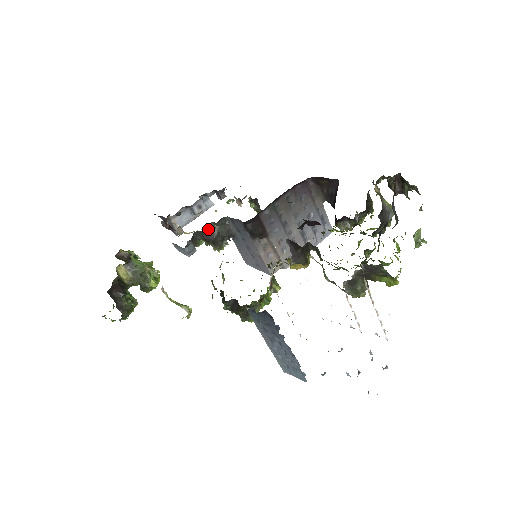
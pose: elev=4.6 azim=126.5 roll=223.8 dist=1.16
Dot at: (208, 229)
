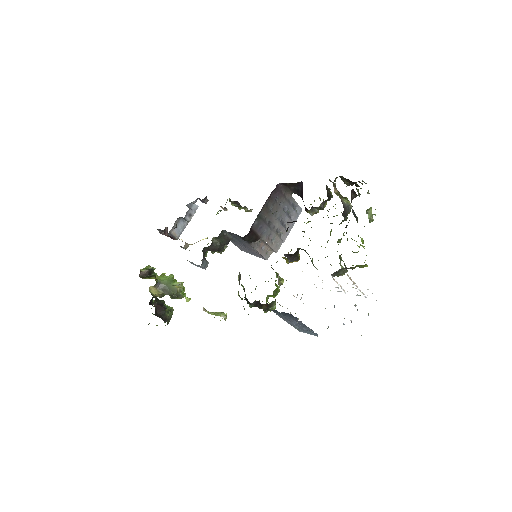
Dot at: (212, 244)
